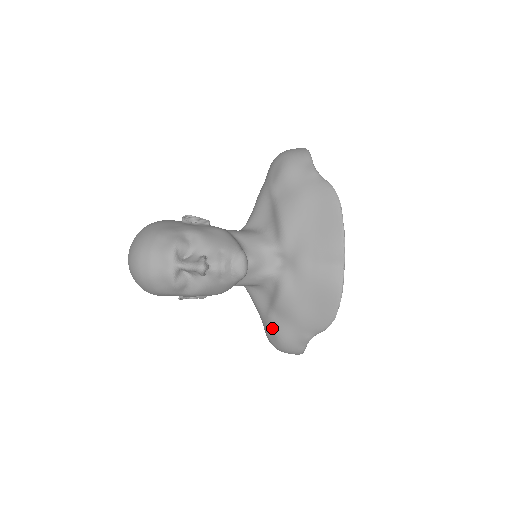
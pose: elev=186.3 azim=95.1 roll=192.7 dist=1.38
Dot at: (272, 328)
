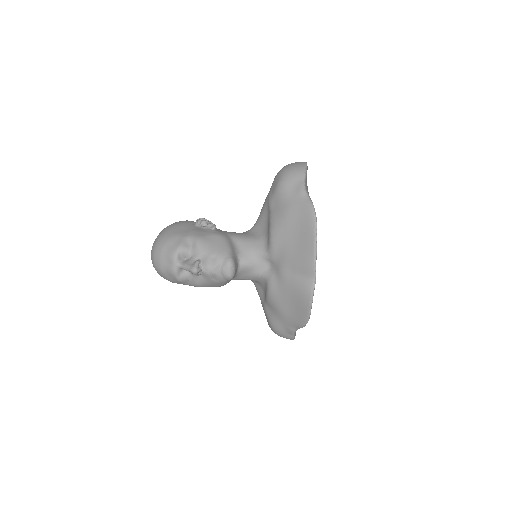
Dot at: (267, 316)
